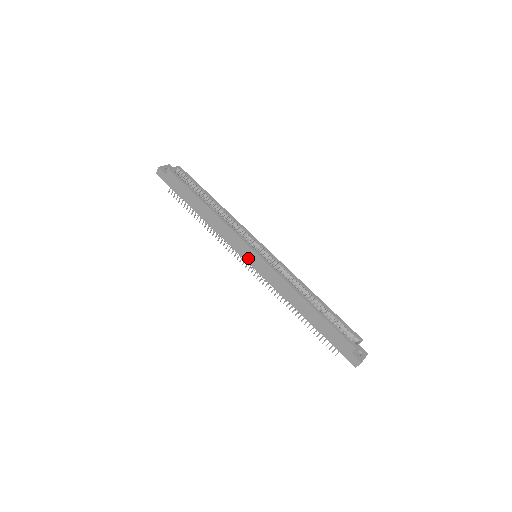
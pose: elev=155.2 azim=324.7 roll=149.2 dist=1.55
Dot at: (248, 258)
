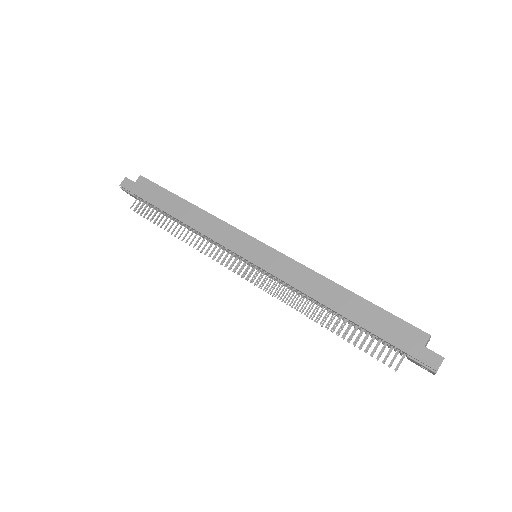
Dot at: (247, 252)
